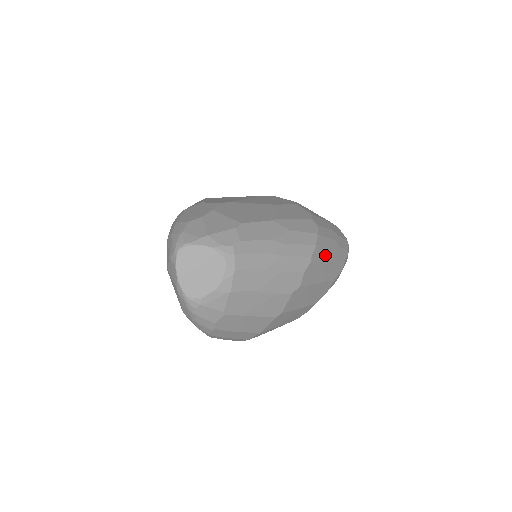
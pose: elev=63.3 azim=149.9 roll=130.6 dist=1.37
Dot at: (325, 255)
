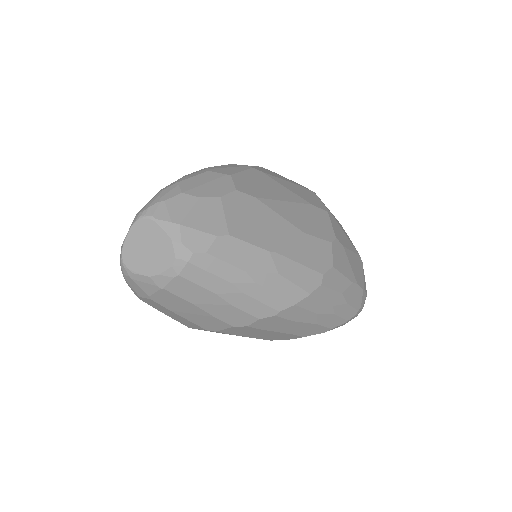
Dot at: (304, 316)
